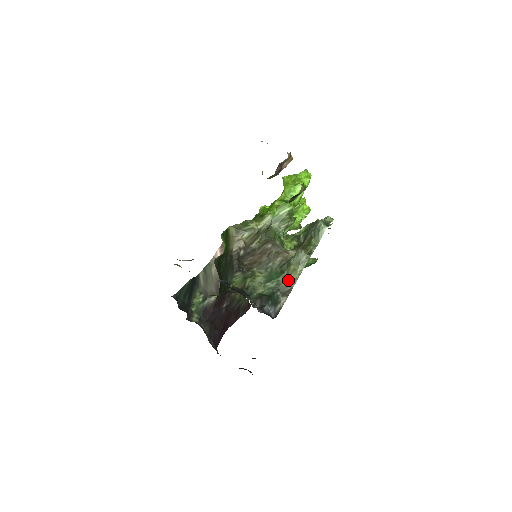
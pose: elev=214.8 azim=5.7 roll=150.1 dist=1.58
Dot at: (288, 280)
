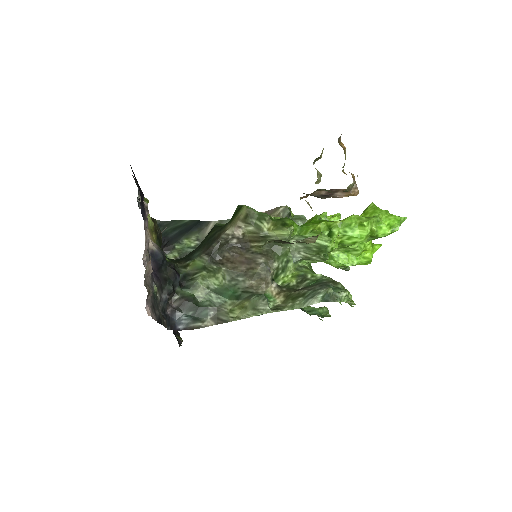
Dot at: (232, 310)
